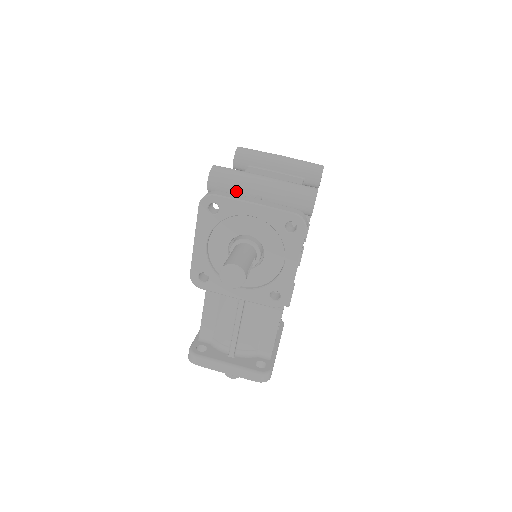
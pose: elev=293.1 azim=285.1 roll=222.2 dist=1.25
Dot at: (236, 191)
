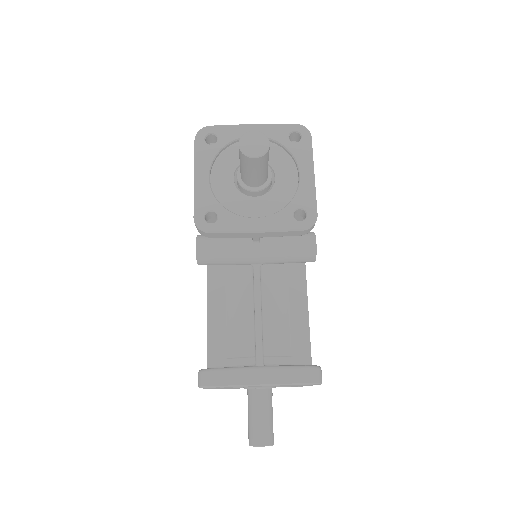
Dot at: occluded
